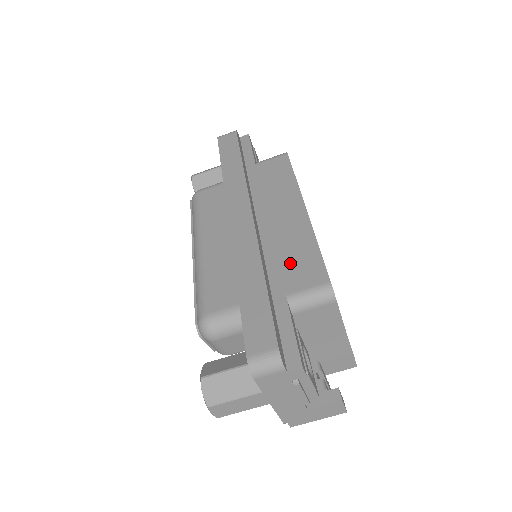
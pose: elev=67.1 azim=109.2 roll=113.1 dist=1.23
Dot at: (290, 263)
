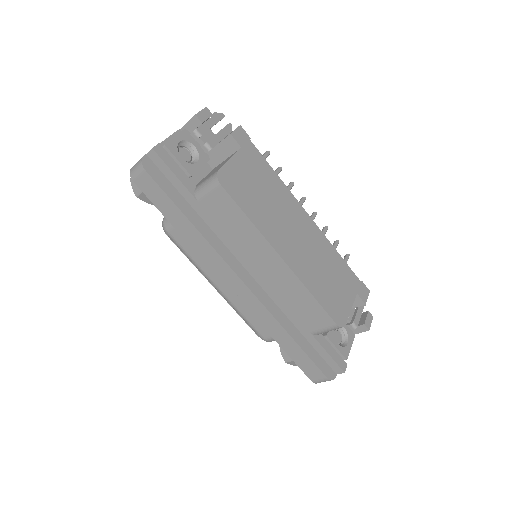
Dot at: (299, 310)
